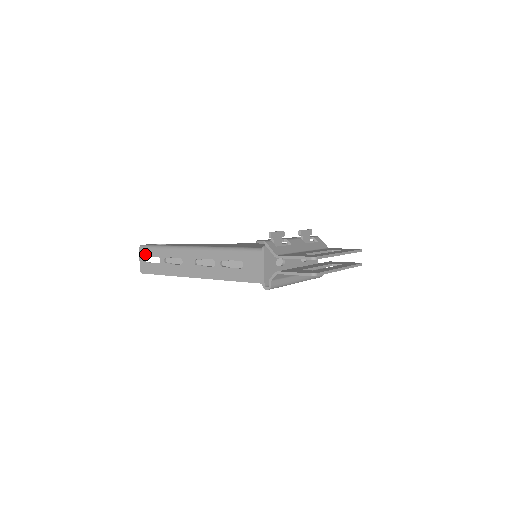
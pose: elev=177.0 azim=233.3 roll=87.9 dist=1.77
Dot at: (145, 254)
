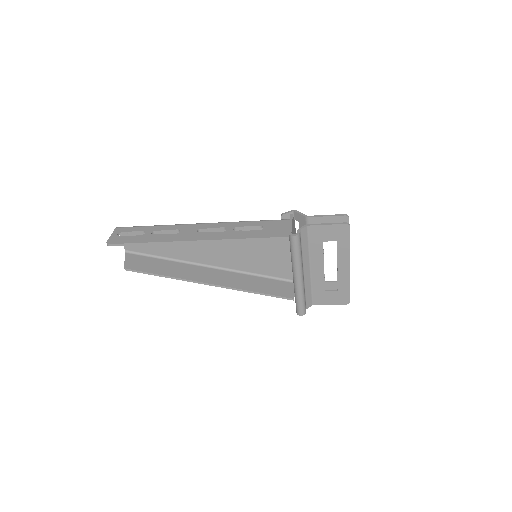
Dot at: (123, 230)
